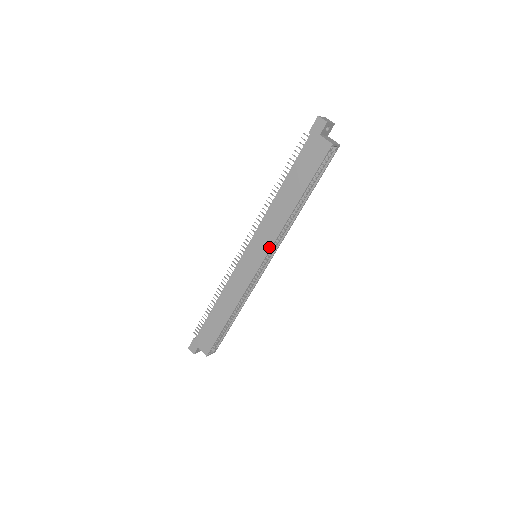
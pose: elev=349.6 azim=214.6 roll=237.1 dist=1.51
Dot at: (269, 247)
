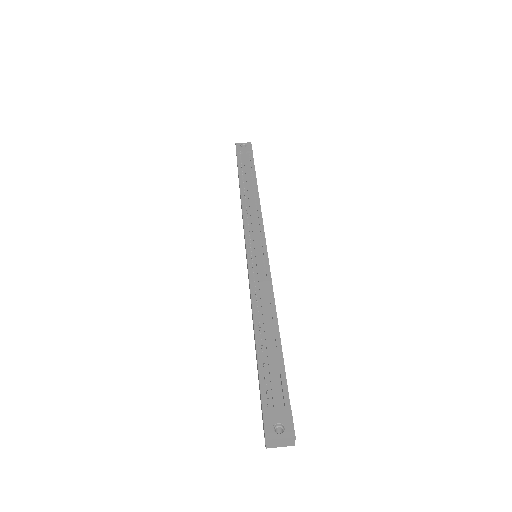
Dot at: occluded
